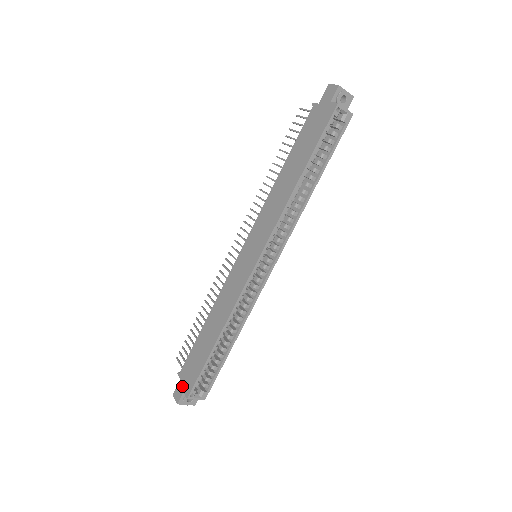
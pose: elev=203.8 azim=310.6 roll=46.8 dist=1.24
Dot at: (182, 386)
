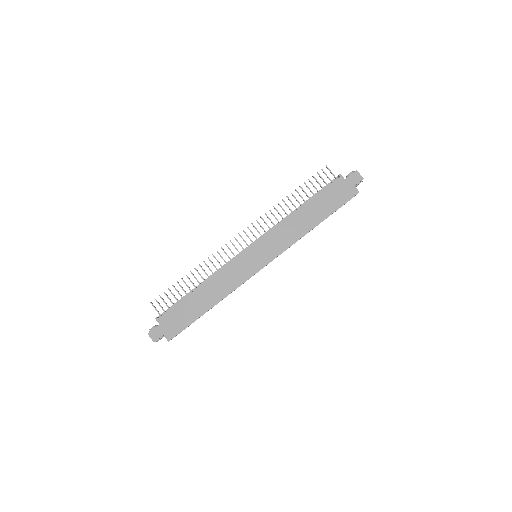
Dot at: (162, 330)
